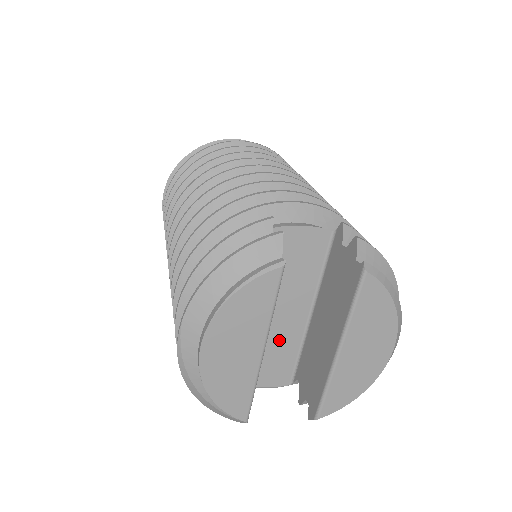
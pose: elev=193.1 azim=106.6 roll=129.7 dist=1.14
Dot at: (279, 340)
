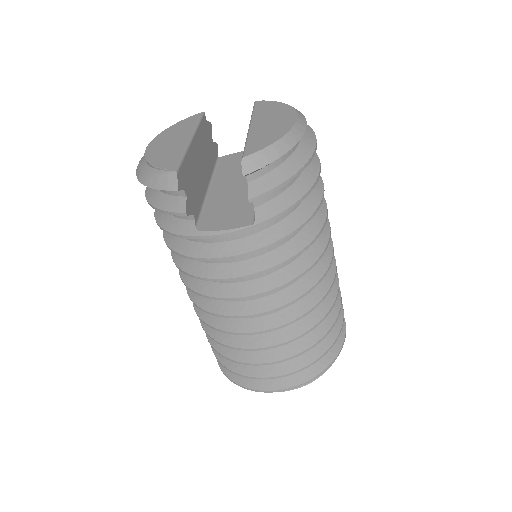
Dot at: (236, 198)
